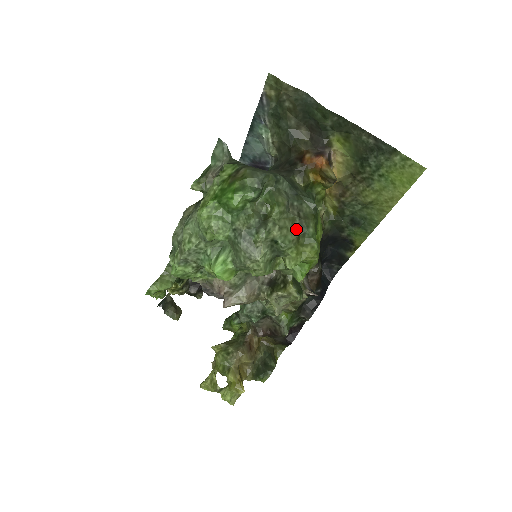
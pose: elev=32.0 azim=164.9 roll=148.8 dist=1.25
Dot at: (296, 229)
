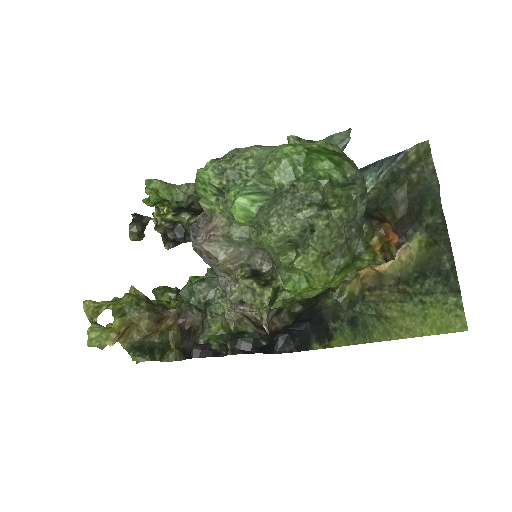
Dot at: (334, 245)
